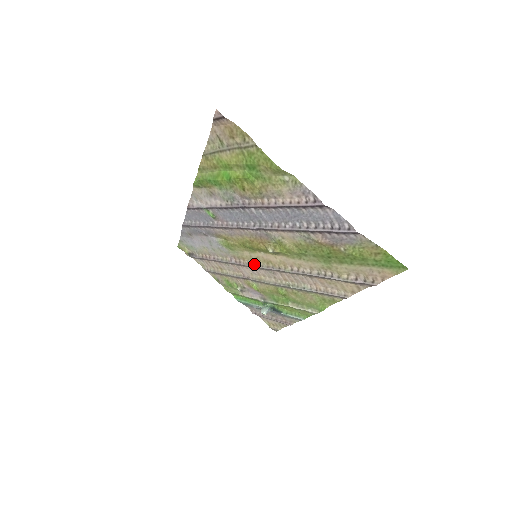
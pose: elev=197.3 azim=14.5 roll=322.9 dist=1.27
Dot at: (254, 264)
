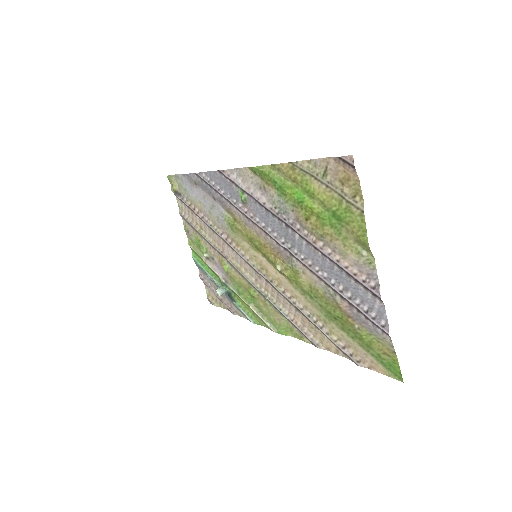
Dot at: (246, 257)
